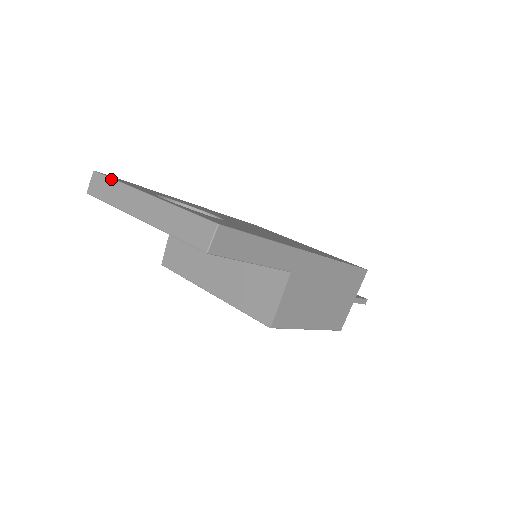
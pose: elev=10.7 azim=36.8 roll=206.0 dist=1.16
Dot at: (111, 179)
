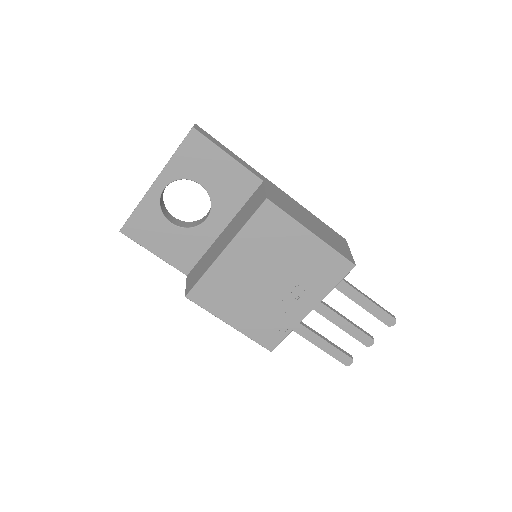
Dot at: occluded
